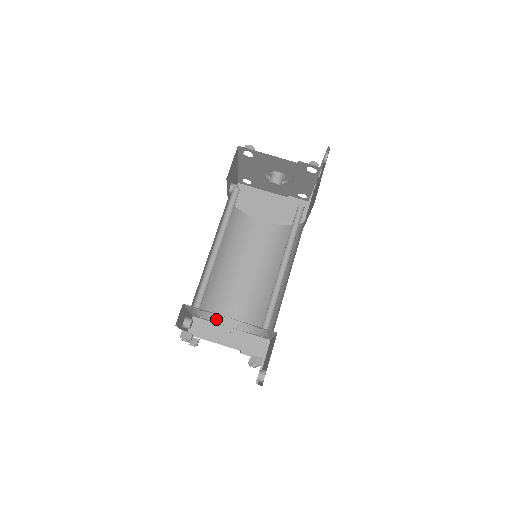
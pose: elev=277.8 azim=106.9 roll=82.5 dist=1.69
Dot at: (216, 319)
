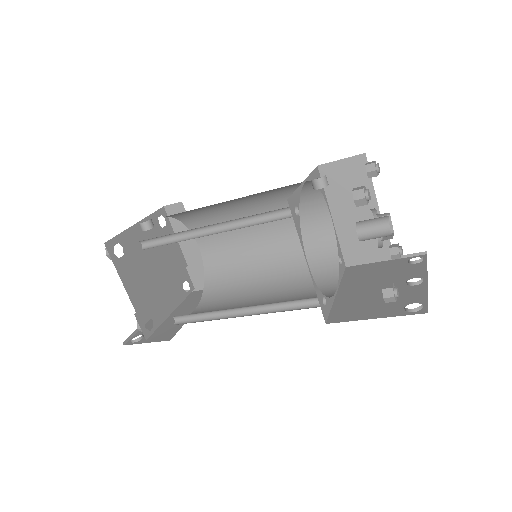
Dot at: occluded
